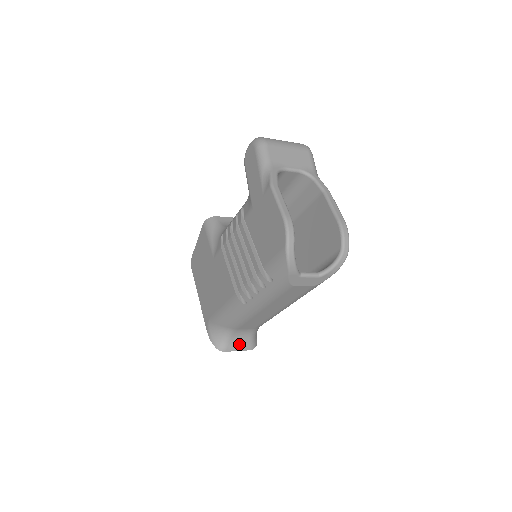
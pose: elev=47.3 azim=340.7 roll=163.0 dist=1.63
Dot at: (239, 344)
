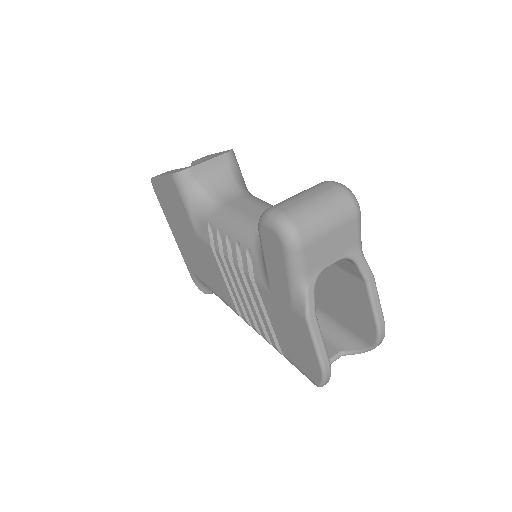
Dot at: occluded
